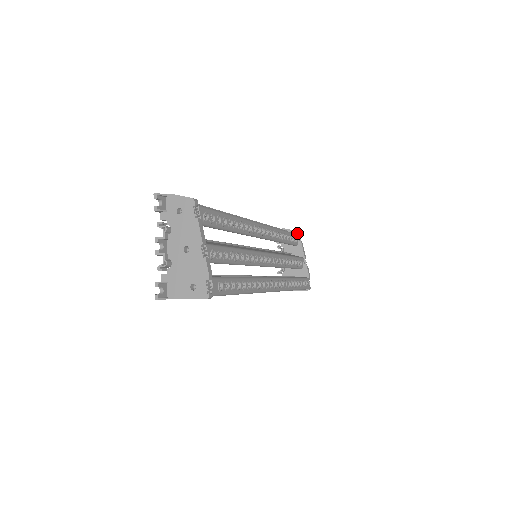
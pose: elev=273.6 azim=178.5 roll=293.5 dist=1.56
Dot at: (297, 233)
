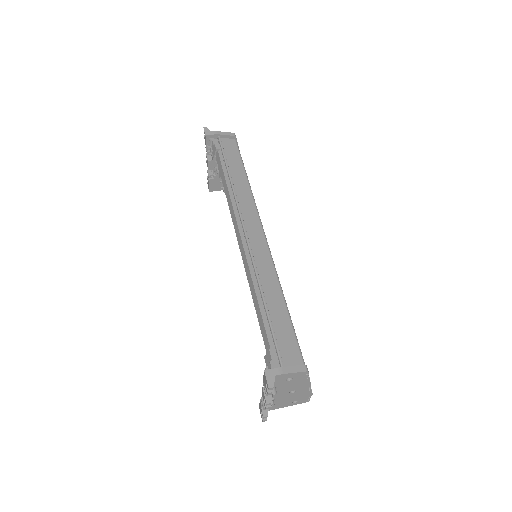
Dot at: (234, 138)
